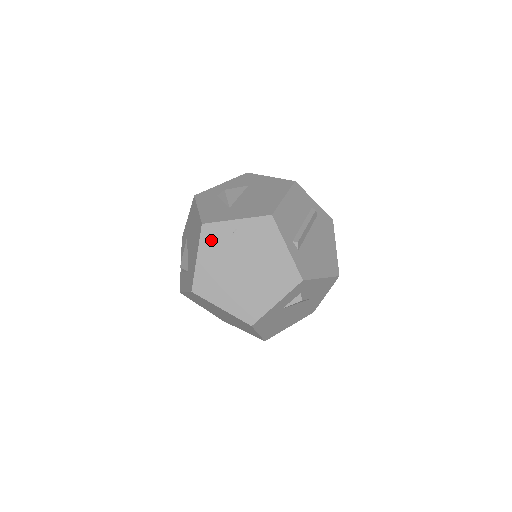
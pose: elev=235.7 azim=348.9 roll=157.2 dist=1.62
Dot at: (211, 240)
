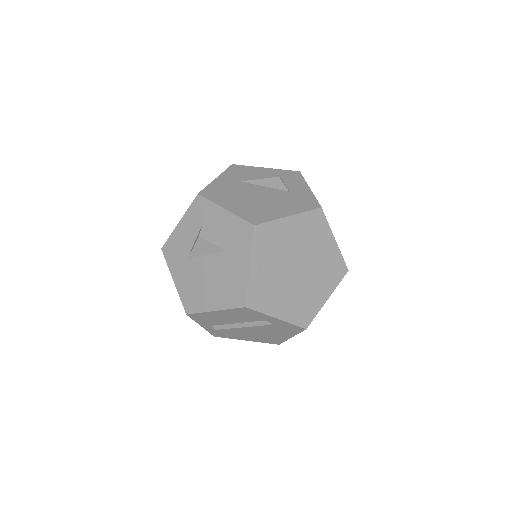
Dot at: occluded
